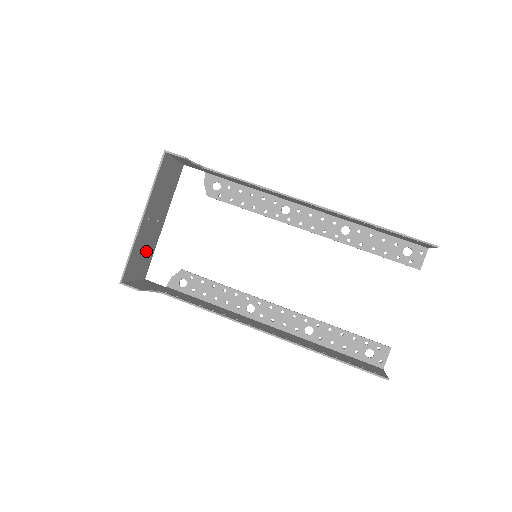
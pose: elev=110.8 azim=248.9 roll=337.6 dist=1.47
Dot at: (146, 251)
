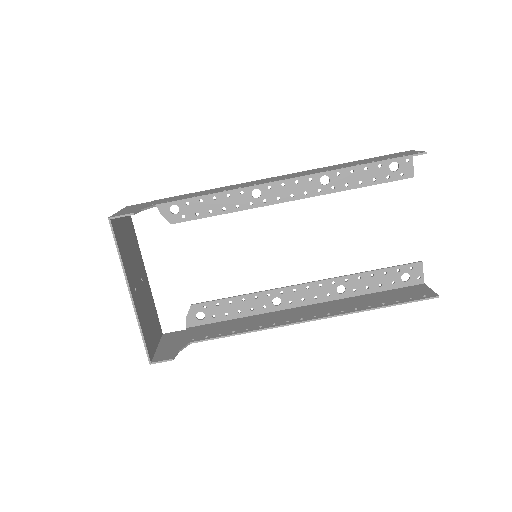
Dot at: (150, 314)
